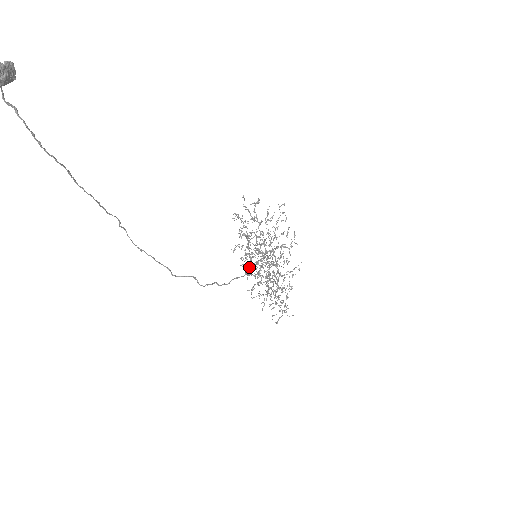
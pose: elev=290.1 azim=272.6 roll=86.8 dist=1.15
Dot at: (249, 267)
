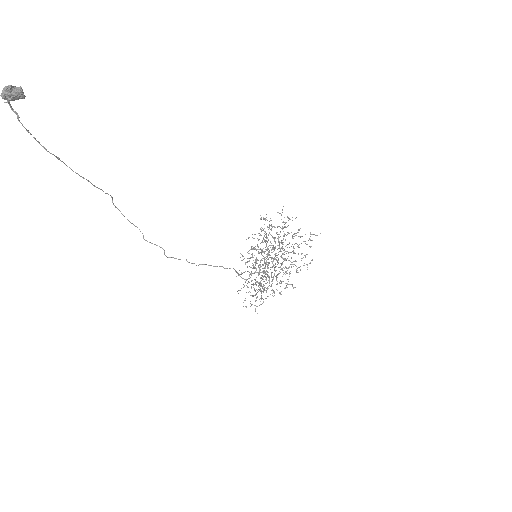
Dot at: (250, 258)
